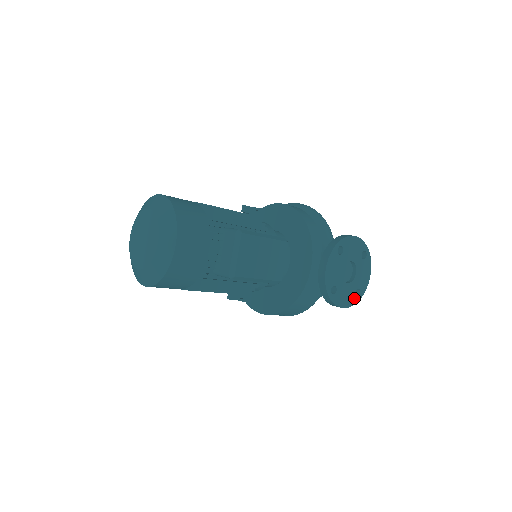
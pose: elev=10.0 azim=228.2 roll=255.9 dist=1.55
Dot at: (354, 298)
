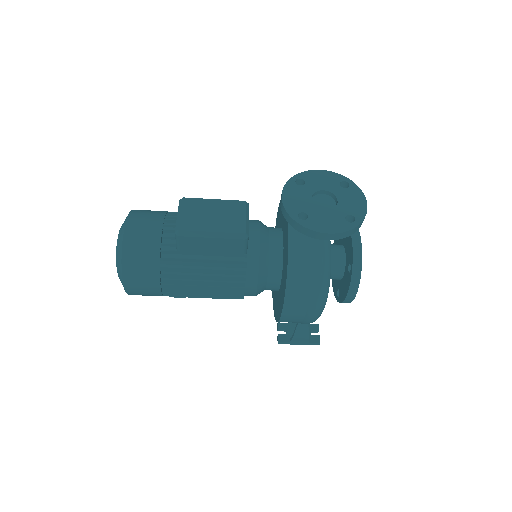
Dot at: (346, 224)
